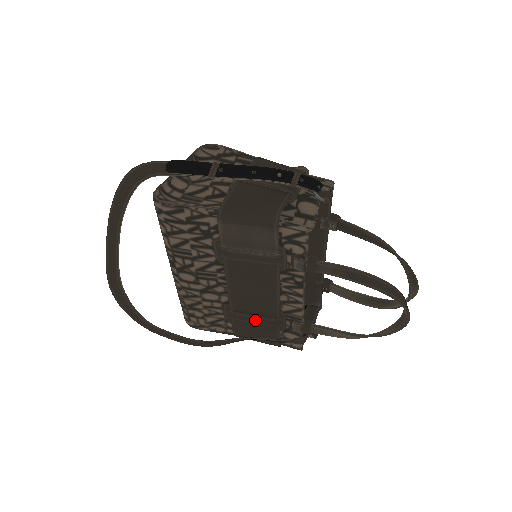
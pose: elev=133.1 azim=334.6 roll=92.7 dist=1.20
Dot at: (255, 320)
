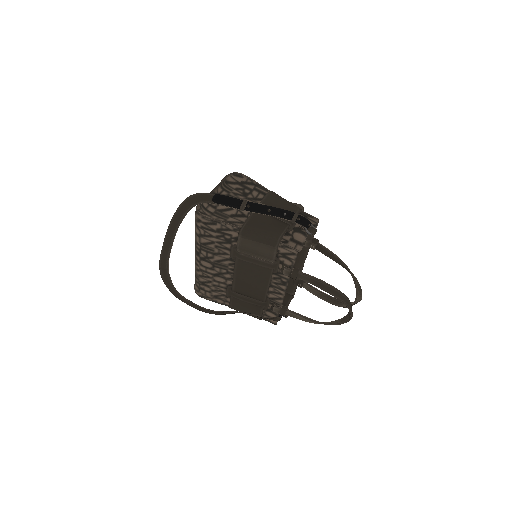
Dot at: (248, 300)
